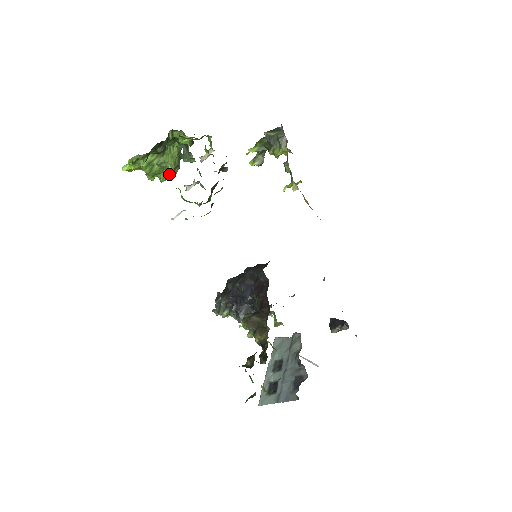
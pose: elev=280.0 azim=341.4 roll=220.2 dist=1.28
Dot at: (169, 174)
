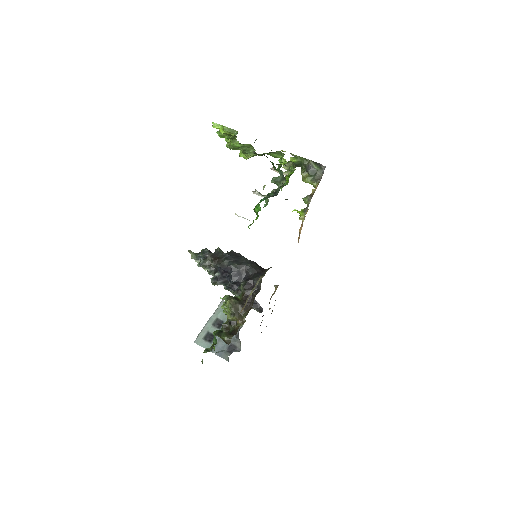
Dot at: (242, 156)
